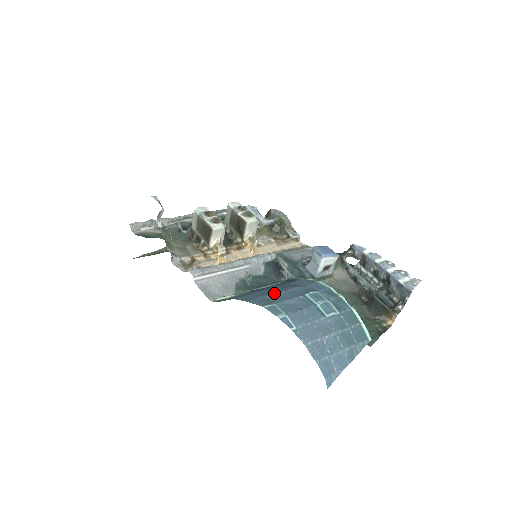
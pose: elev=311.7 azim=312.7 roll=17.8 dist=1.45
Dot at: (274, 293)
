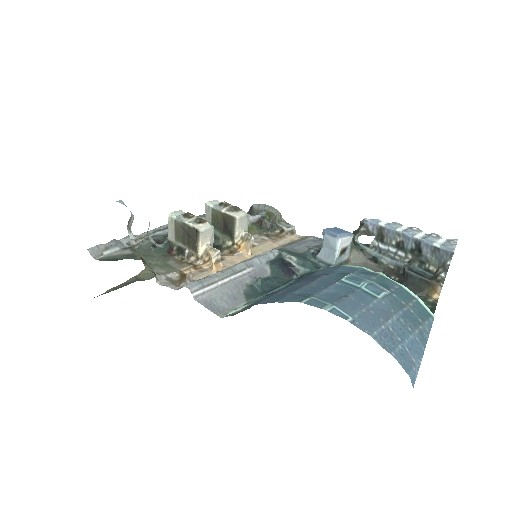
Dot at: (302, 287)
